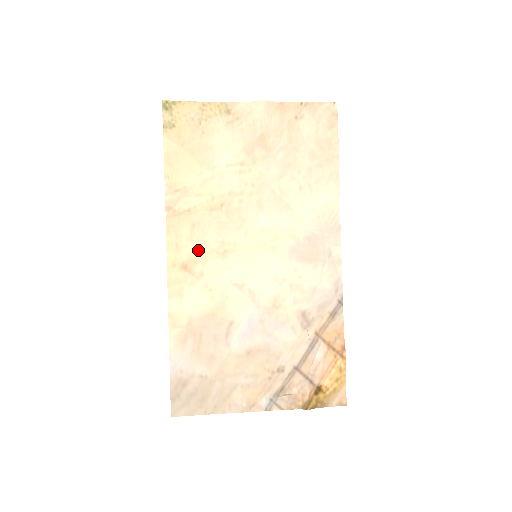
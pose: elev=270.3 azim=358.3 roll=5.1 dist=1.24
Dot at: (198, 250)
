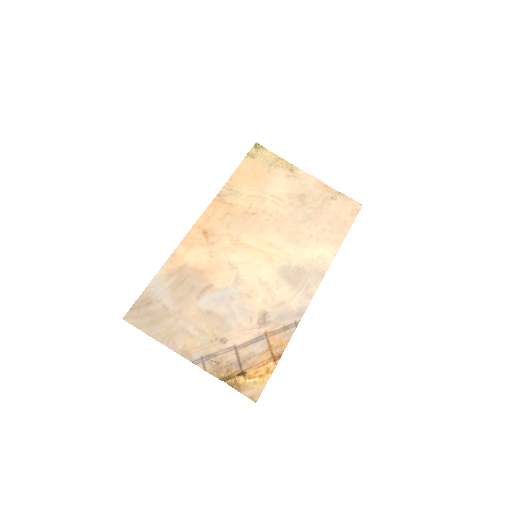
Dot at: (221, 228)
